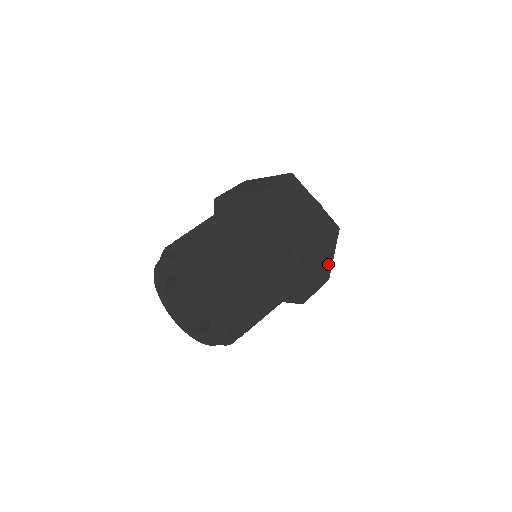
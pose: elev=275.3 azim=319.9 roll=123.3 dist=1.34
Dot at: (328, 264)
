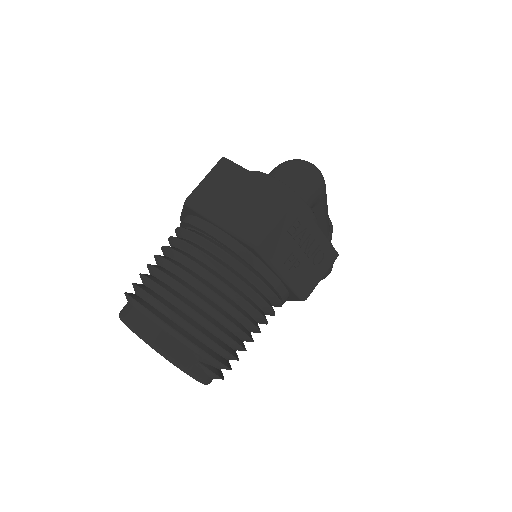
Dot at: (313, 242)
